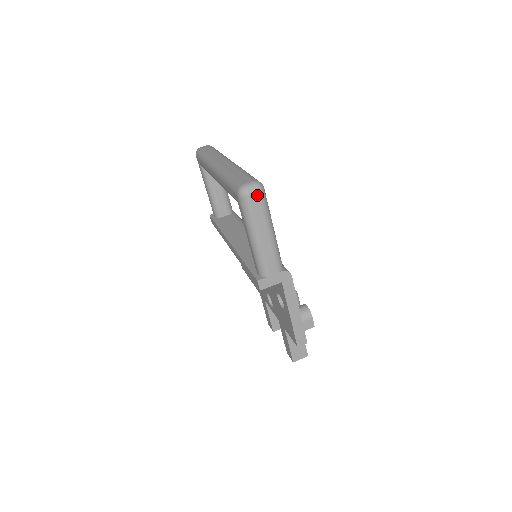
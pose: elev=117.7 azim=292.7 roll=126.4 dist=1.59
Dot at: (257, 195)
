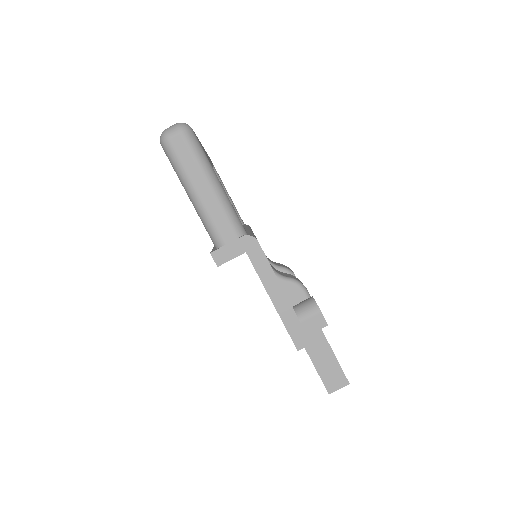
Dot at: (180, 136)
